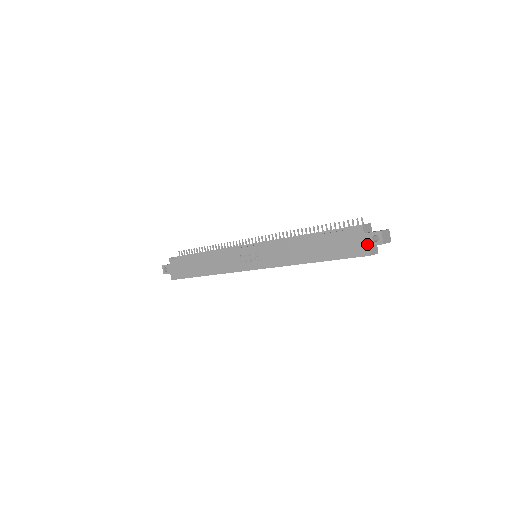
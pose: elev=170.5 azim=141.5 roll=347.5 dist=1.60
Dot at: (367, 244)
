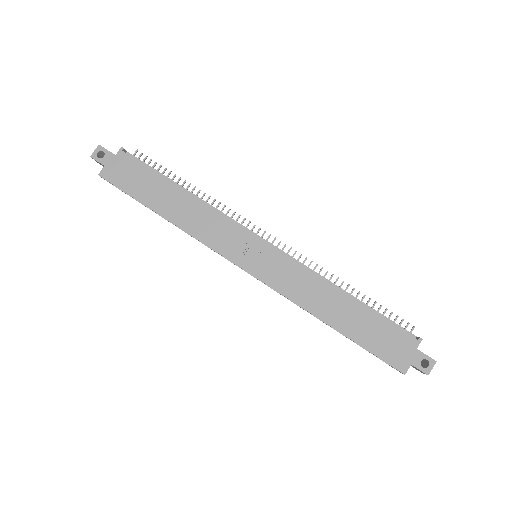
Dot at: (412, 361)
